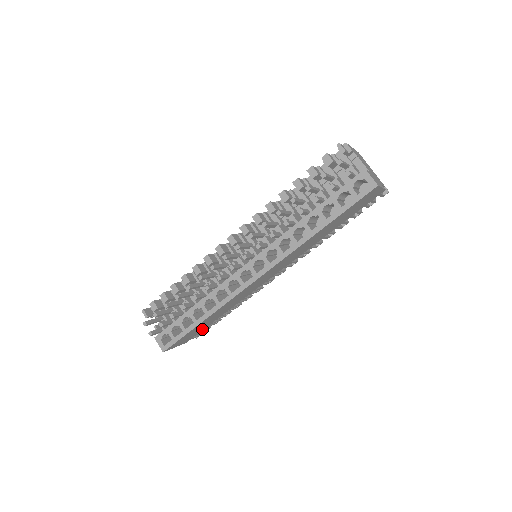
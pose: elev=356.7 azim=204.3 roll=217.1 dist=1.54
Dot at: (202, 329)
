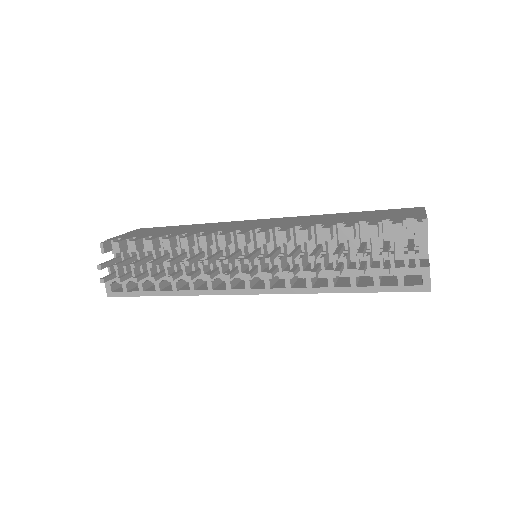
Dot at: occluded
